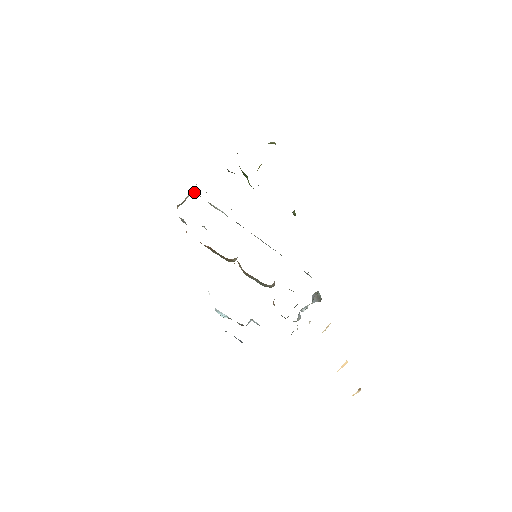
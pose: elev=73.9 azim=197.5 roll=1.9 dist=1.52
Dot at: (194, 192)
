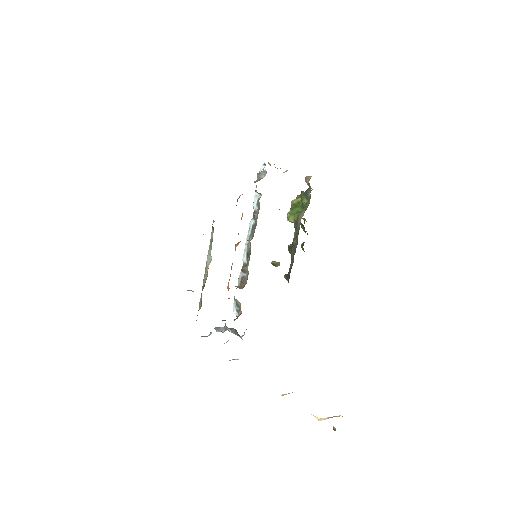
Dot at: occluded
